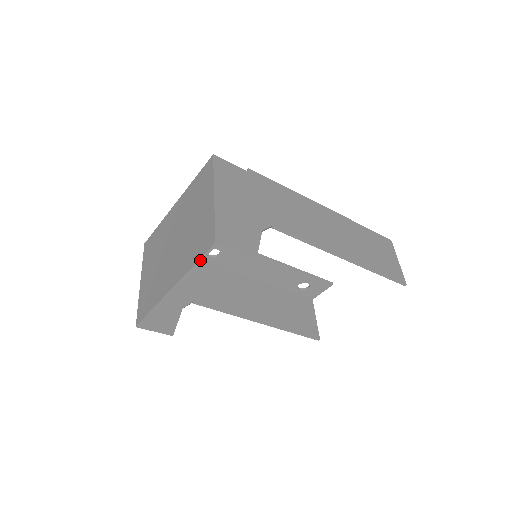
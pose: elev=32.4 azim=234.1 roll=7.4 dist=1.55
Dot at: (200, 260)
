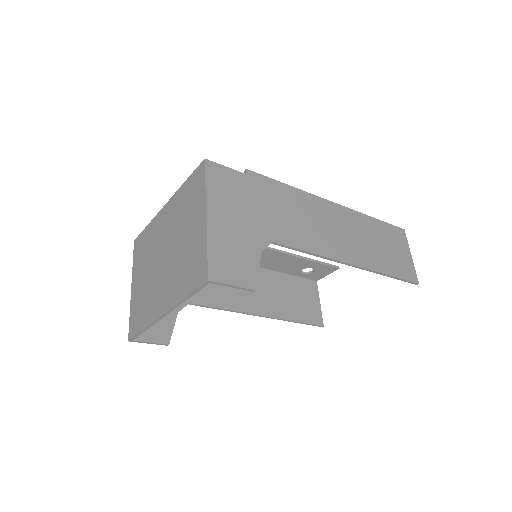
Dot at: (192, 294)
